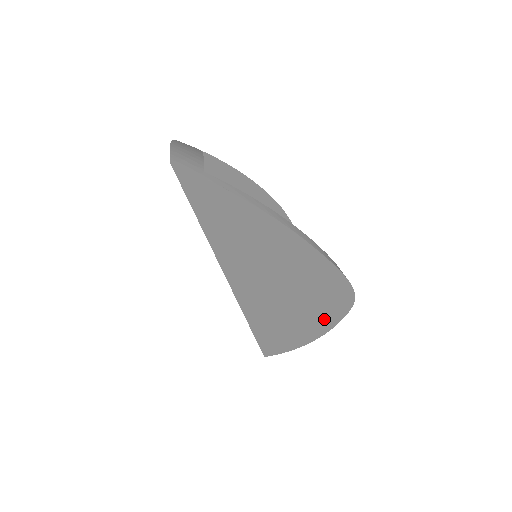
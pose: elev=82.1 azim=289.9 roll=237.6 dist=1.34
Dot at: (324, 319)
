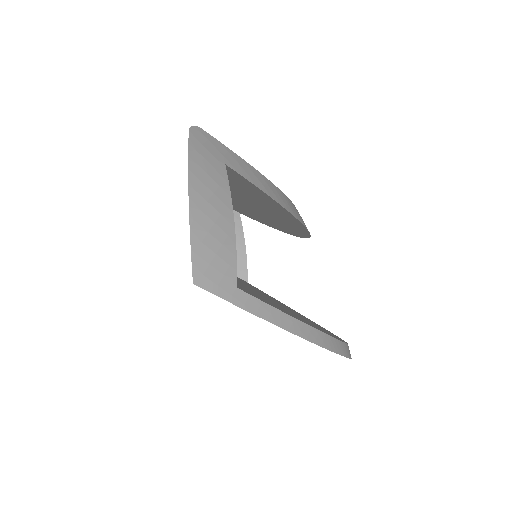
Dot at: occluded
